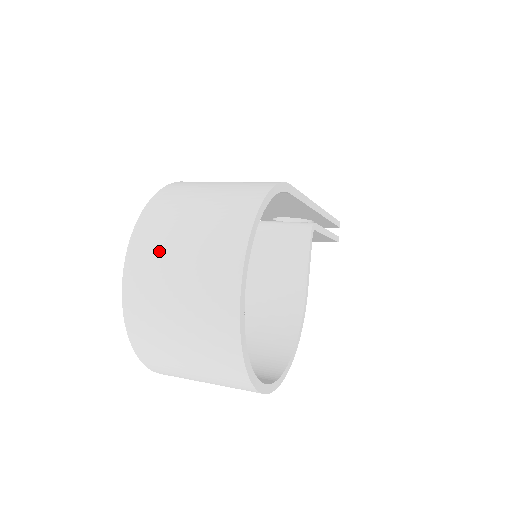
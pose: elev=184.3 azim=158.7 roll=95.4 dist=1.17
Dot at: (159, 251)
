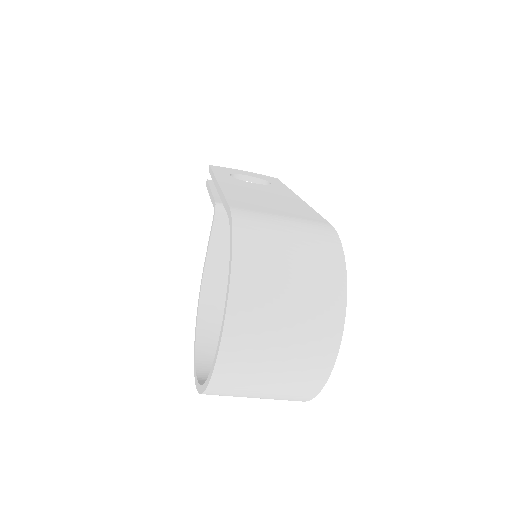
Dot at: (261, 326)
